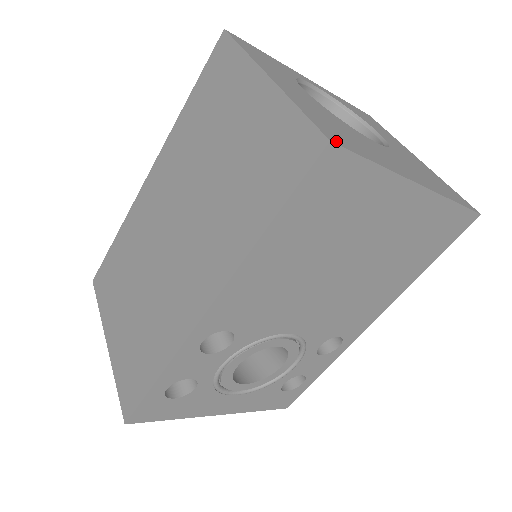
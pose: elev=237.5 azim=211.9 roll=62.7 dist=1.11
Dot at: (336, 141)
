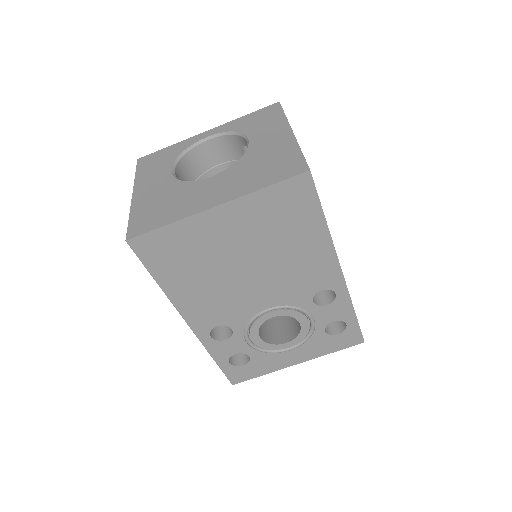
Dot at: (134, 234)
